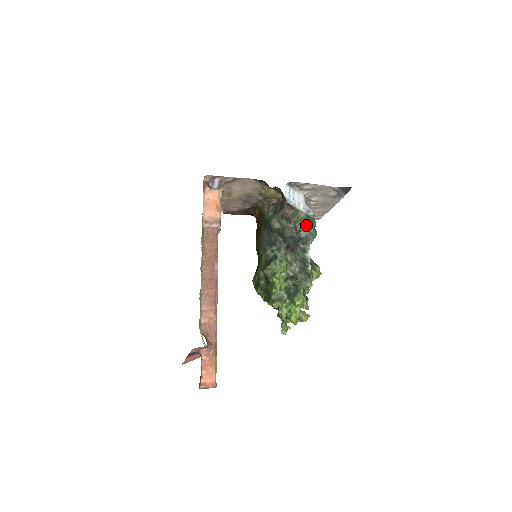
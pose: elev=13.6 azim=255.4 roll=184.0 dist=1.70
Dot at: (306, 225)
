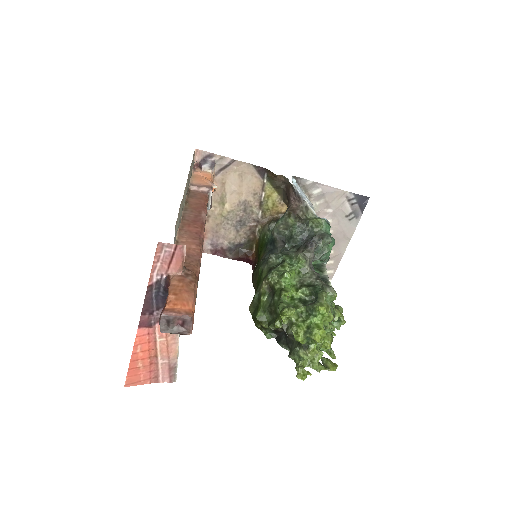
Dot at: (320, 221)
